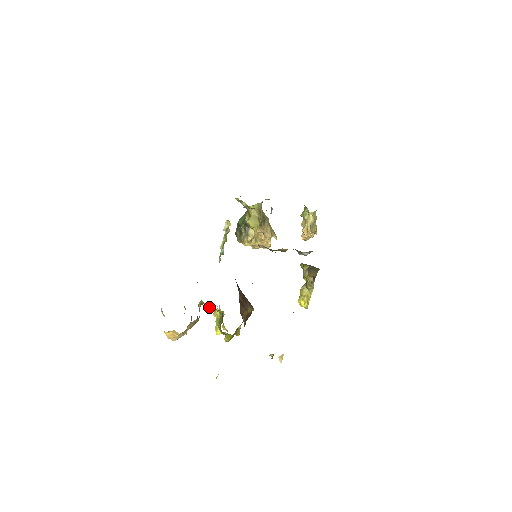
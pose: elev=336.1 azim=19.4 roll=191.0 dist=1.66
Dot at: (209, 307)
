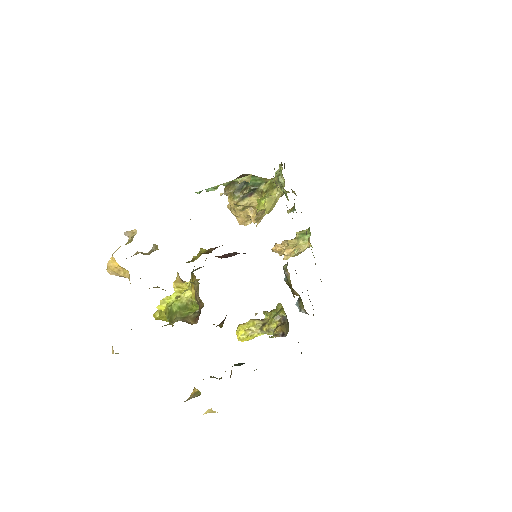
Dot at: (200, 299)
